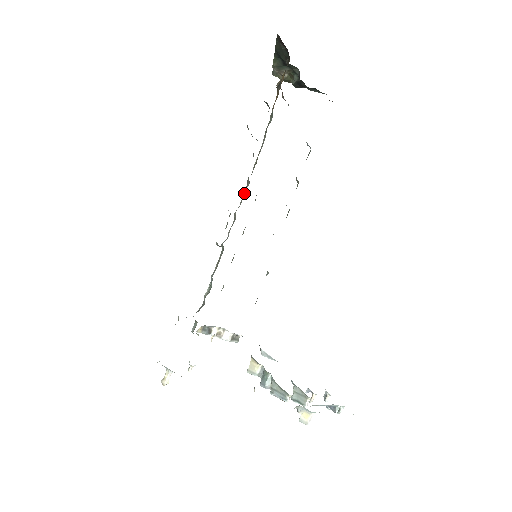
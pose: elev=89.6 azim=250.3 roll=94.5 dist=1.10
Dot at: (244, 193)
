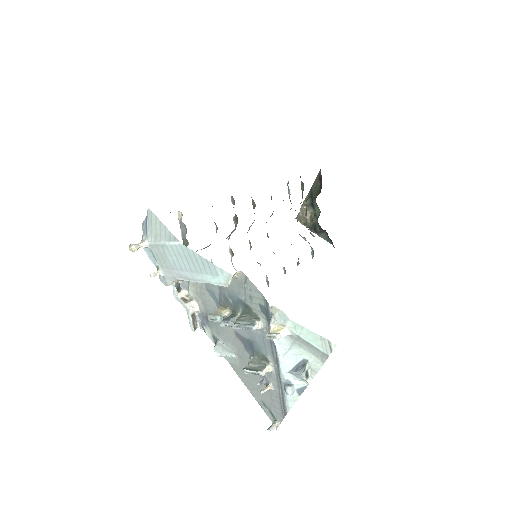
Dot at: occluded
